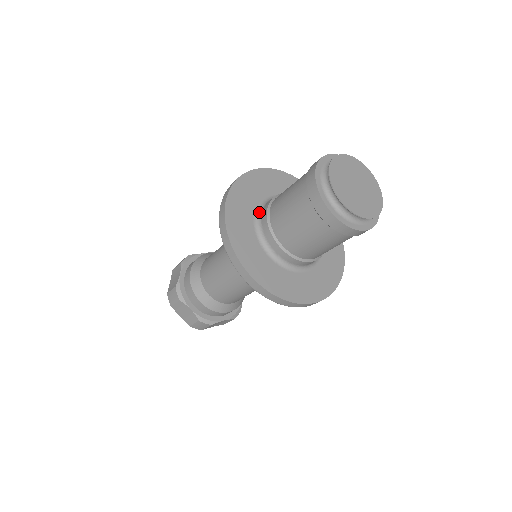
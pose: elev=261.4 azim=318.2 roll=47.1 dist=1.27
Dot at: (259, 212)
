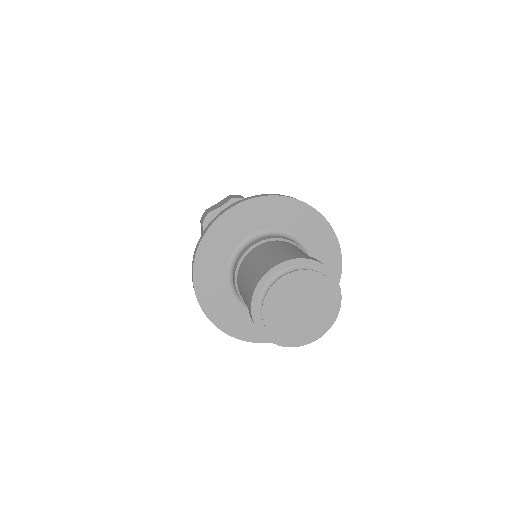
Dot at: (231, 270)
